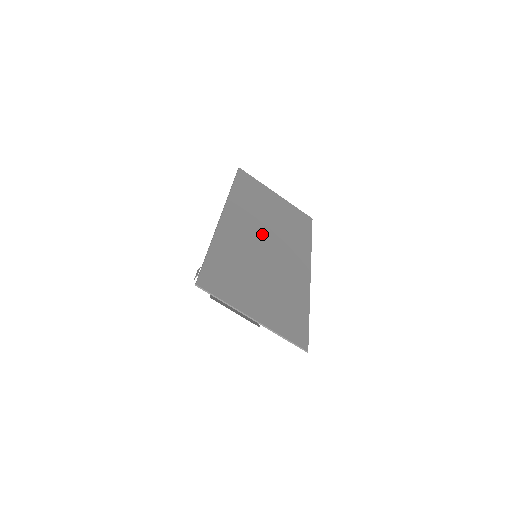
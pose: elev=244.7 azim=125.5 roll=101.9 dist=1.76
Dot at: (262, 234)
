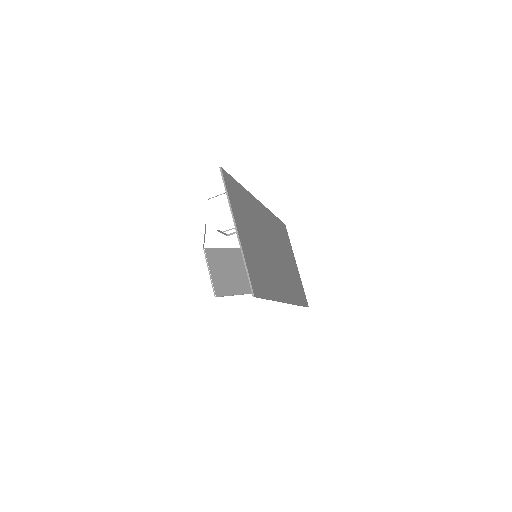
Dot at: (274, 245)
